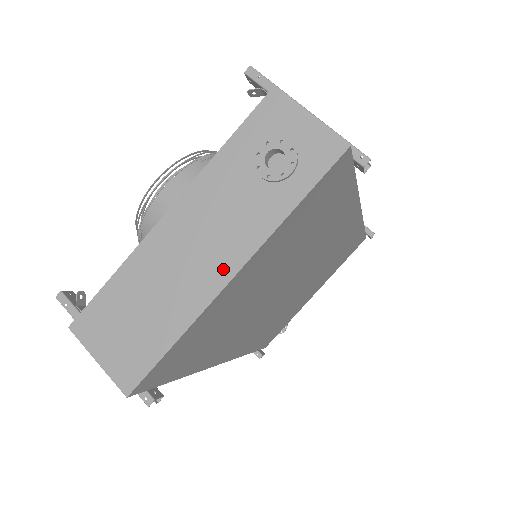
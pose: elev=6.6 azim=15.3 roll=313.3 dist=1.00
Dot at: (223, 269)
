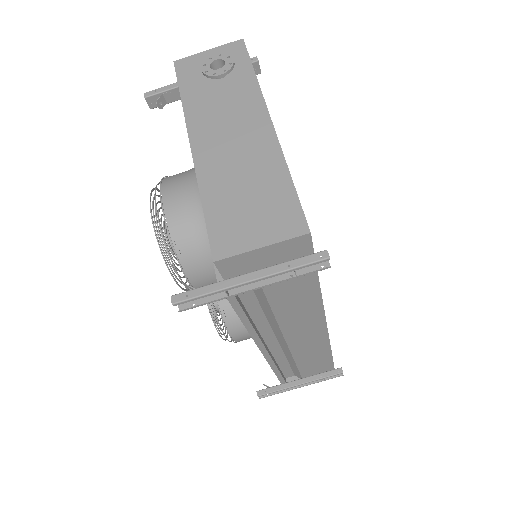
Dot at: (261, 125)
